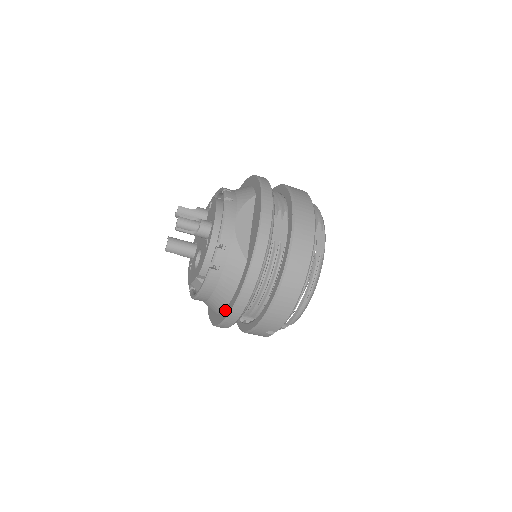
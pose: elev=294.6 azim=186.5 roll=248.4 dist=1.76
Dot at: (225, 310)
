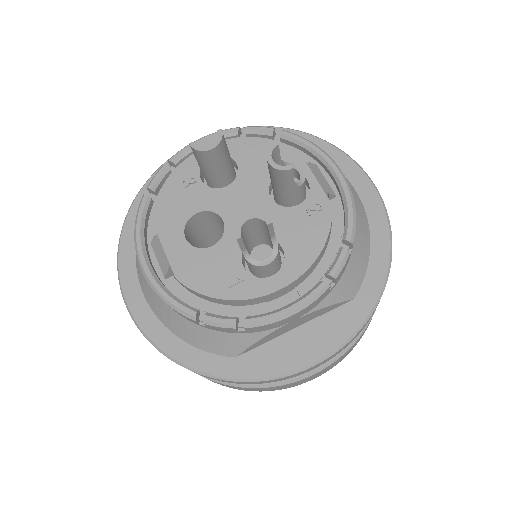
Dot at: (147, 308)
